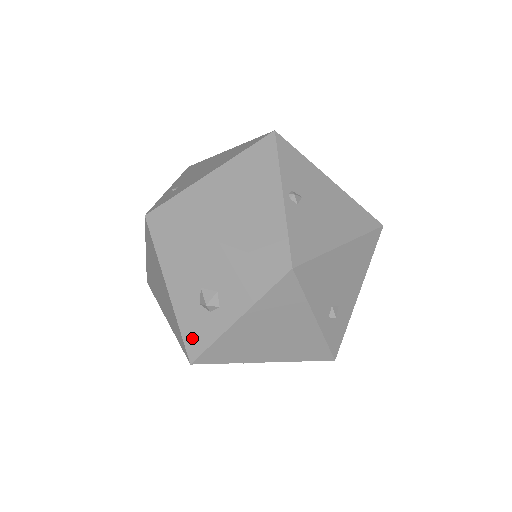
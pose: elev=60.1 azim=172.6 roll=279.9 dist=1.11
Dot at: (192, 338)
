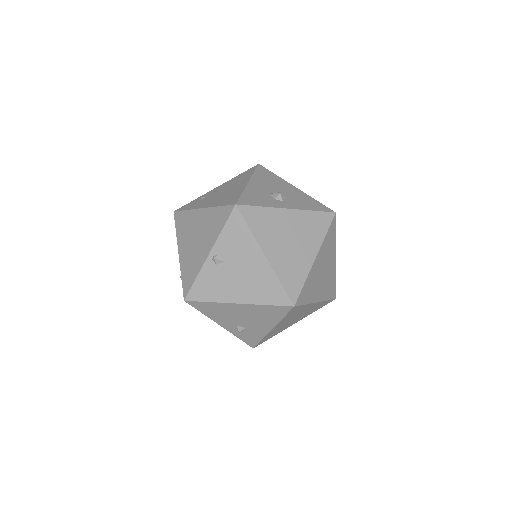
Dot at: occluded
